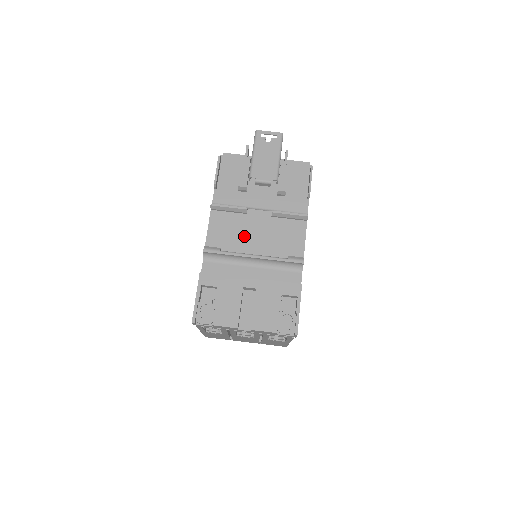
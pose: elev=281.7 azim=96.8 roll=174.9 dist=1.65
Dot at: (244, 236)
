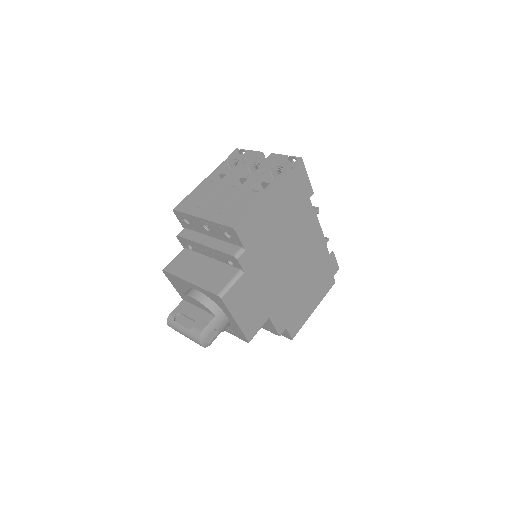
Dot at: occluded
